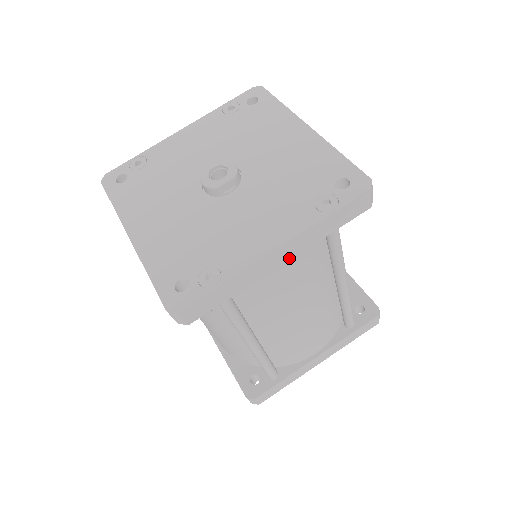
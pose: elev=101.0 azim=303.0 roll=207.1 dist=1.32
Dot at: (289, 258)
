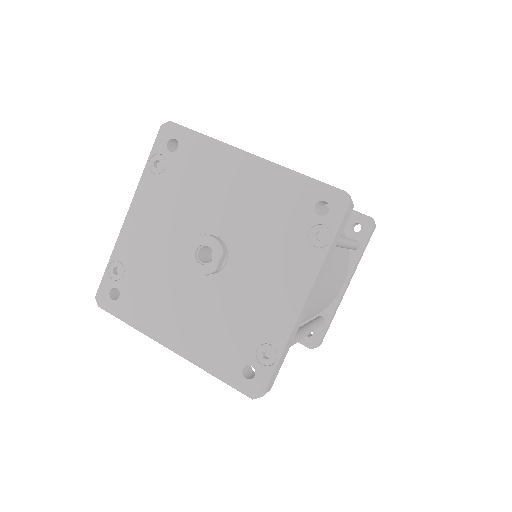
Dot at: (314, 293)
